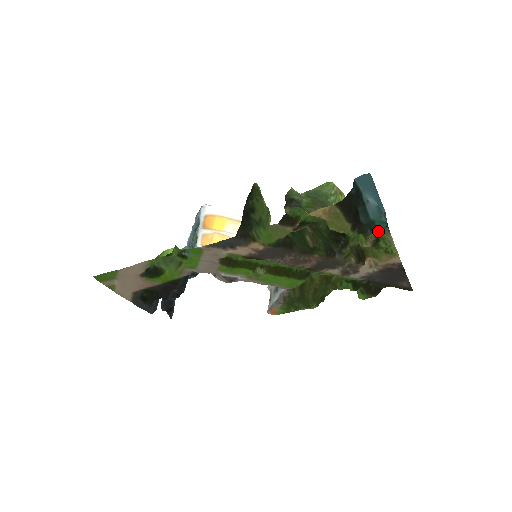
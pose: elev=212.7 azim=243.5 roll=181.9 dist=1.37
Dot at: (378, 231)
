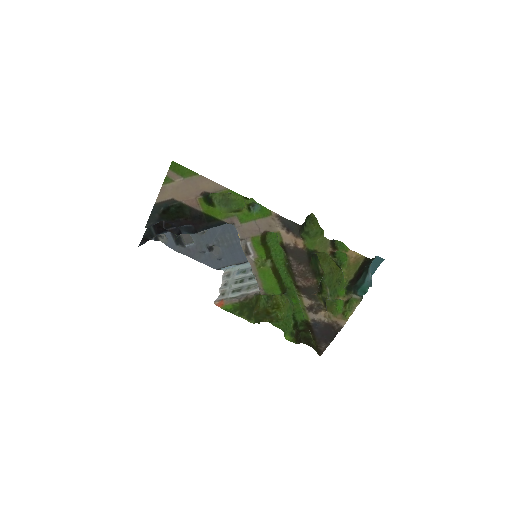
Dot at: (357, 295)
